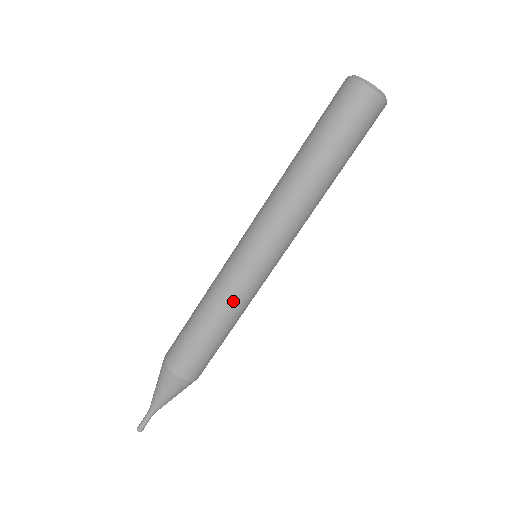
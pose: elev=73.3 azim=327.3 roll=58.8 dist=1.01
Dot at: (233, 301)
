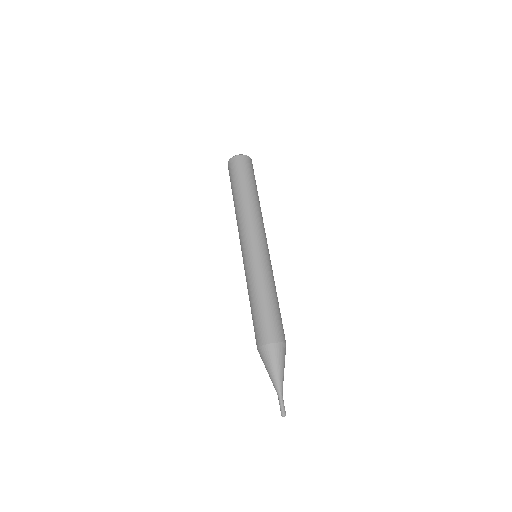
Dot at: (263, 277)
